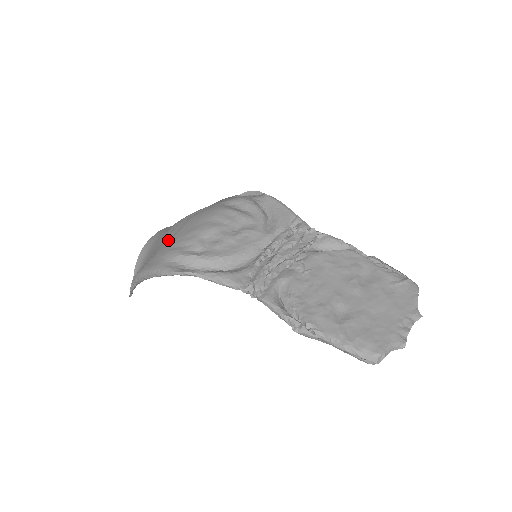
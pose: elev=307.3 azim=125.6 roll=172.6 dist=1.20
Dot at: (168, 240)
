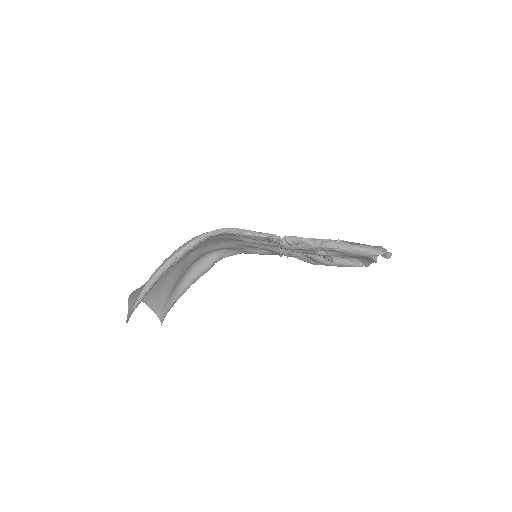
Dot at: occluded
